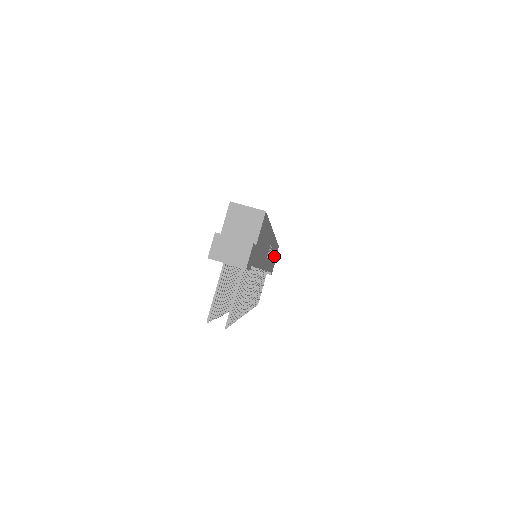
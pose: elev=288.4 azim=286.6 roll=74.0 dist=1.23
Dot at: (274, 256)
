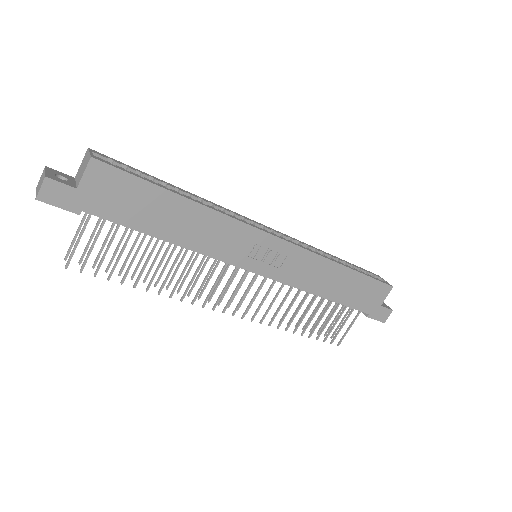
Dot at: (357, 289)
